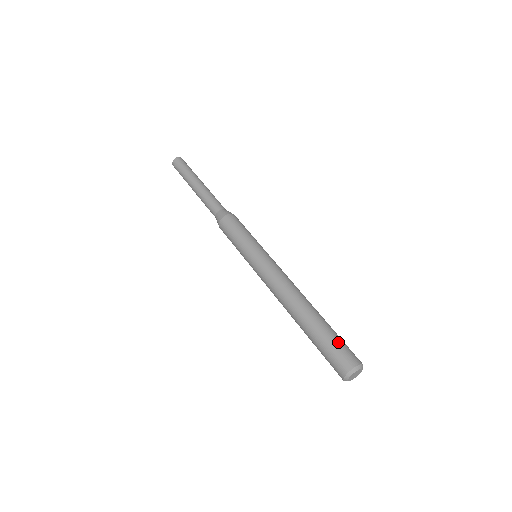
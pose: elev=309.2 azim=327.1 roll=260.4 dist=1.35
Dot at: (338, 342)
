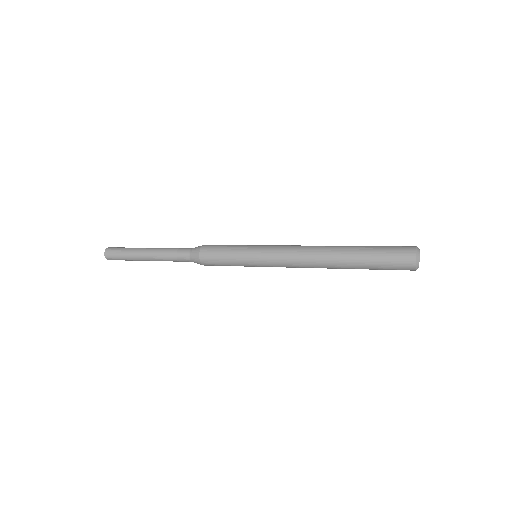
Dot at: occluded
